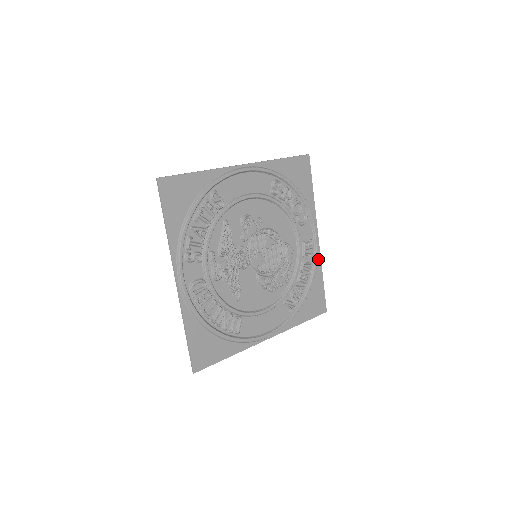
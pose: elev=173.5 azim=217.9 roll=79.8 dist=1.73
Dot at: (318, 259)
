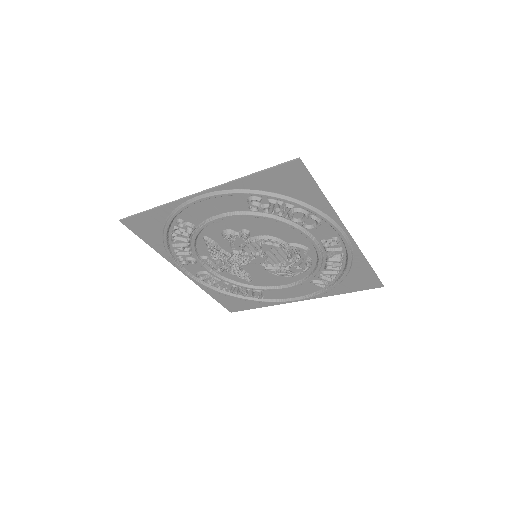
Dot at: (355, 251)
